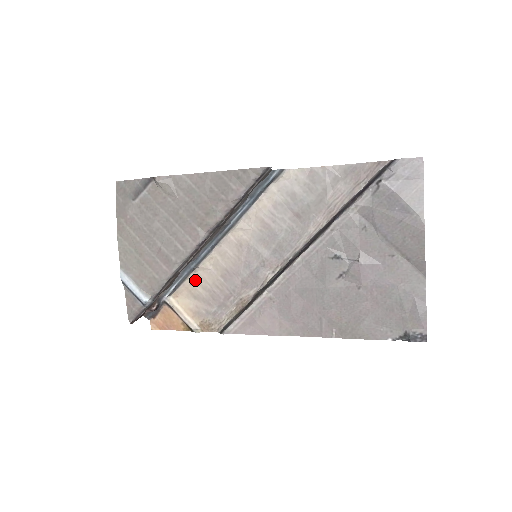
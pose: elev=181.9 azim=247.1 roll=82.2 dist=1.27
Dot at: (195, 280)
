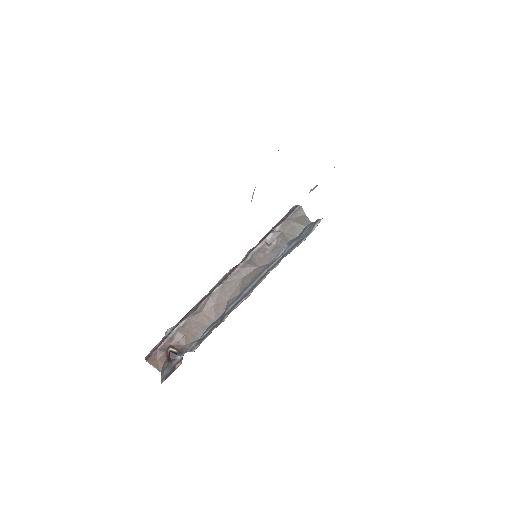
Dot at: (216, 327)
